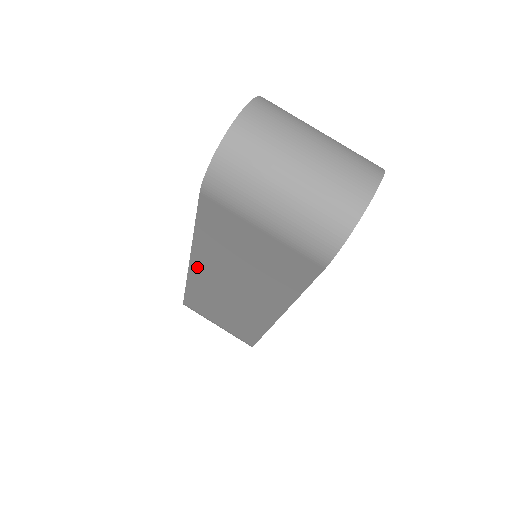
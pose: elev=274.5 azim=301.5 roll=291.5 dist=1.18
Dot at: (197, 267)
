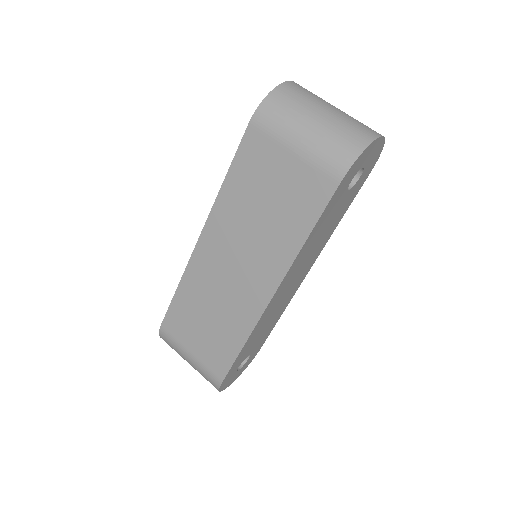
Dot at: (205, 242)
